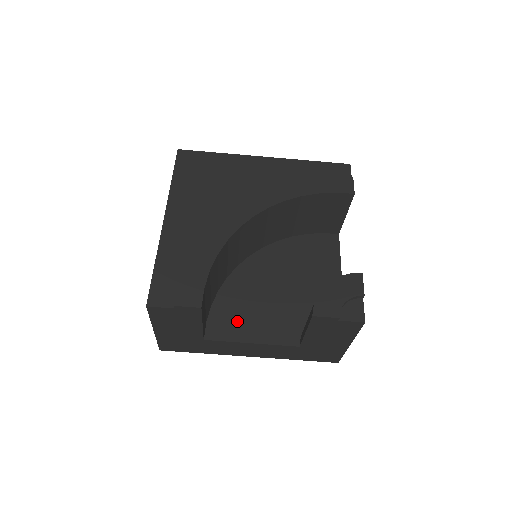
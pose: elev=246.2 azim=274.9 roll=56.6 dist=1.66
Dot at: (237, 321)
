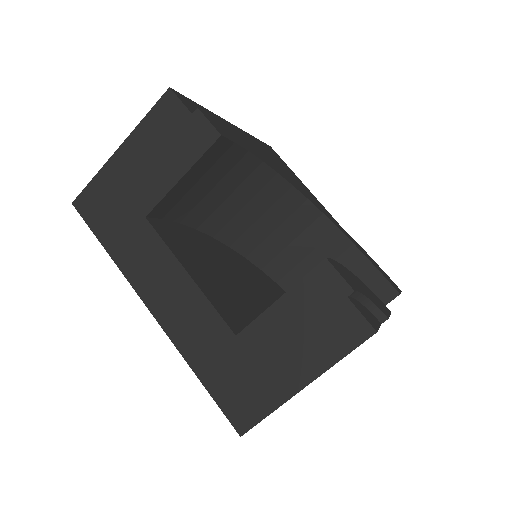
Dot at: (192, 253)
